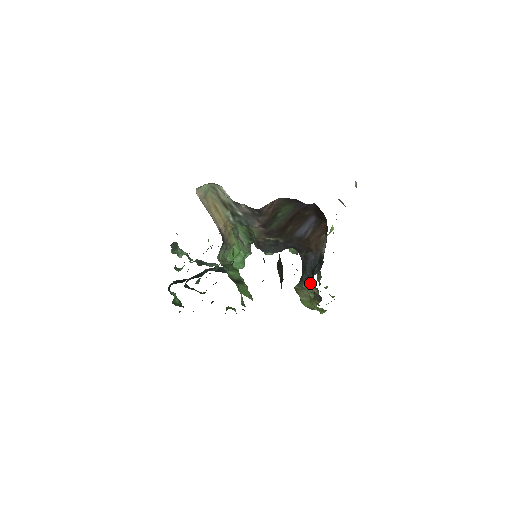
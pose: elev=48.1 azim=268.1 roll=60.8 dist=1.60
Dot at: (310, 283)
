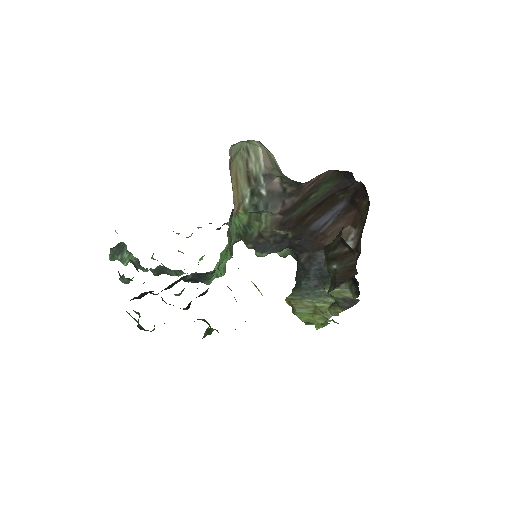
Dot at: (342, 285)
